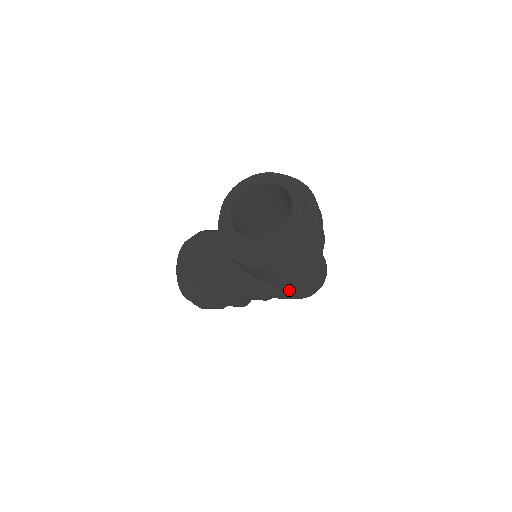
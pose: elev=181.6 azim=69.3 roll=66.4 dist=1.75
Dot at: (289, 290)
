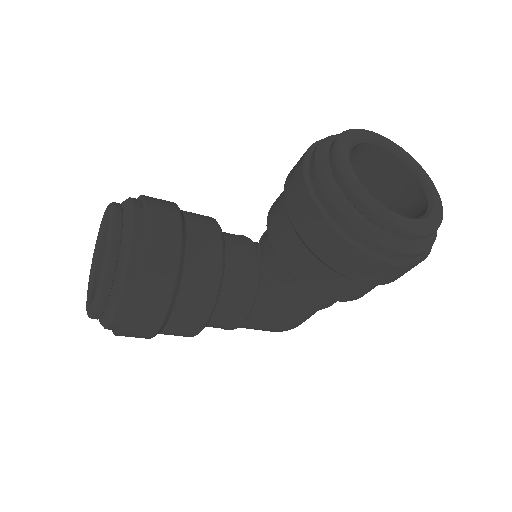
Dot at: (296, 315)
